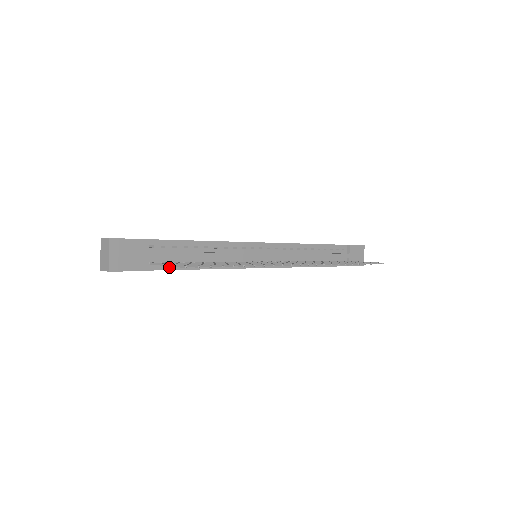
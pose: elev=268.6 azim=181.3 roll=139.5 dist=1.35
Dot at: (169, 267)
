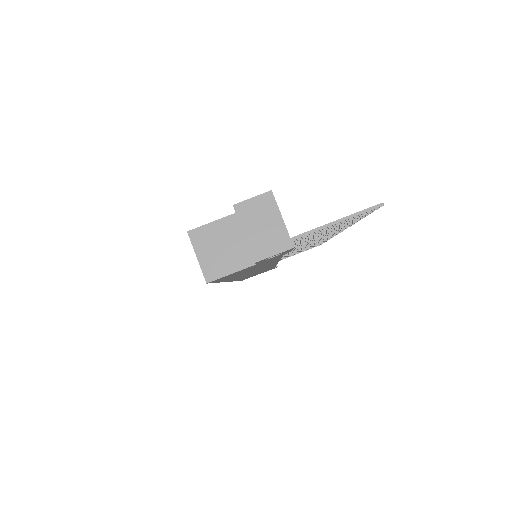
Dot at: occluded
